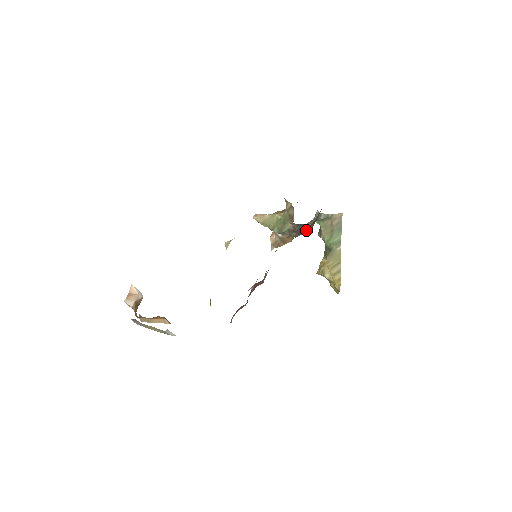
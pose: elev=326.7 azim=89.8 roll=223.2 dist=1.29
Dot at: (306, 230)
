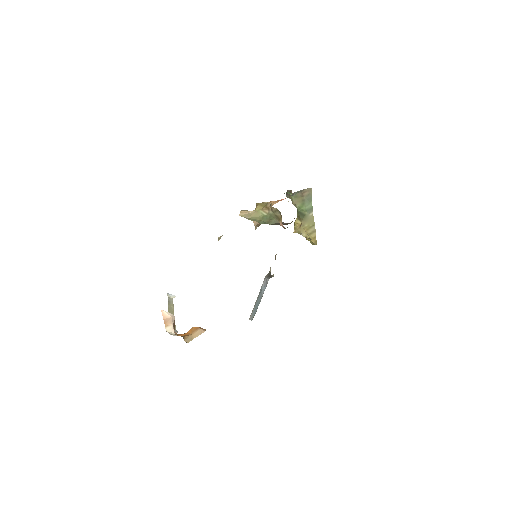
Dot at: (291, 222)
